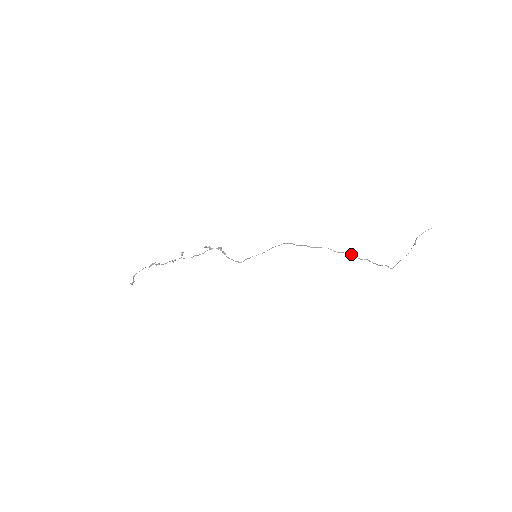
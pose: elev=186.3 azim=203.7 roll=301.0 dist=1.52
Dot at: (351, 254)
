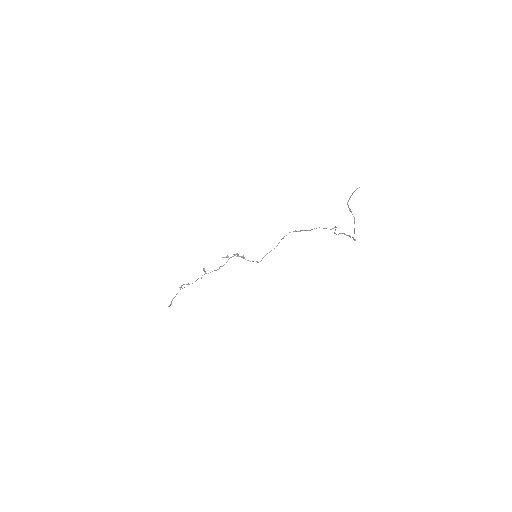
Dot at: (335, 229)
